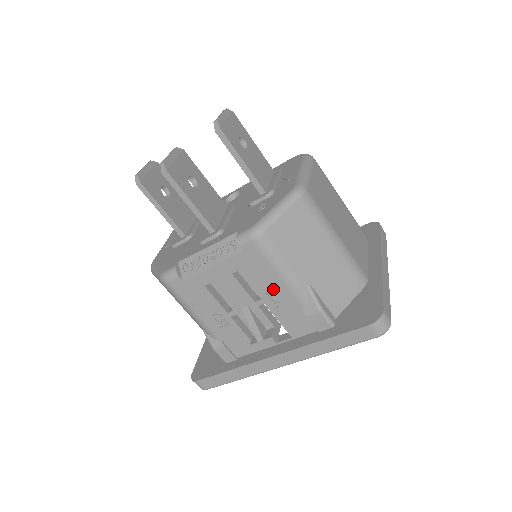
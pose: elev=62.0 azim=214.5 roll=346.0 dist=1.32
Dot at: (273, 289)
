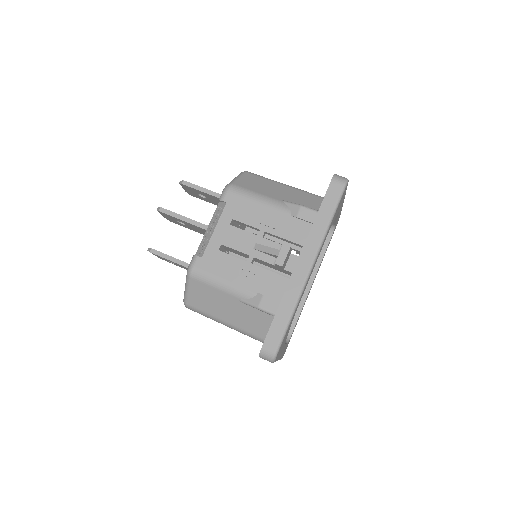
Dot at: (262, 216)
